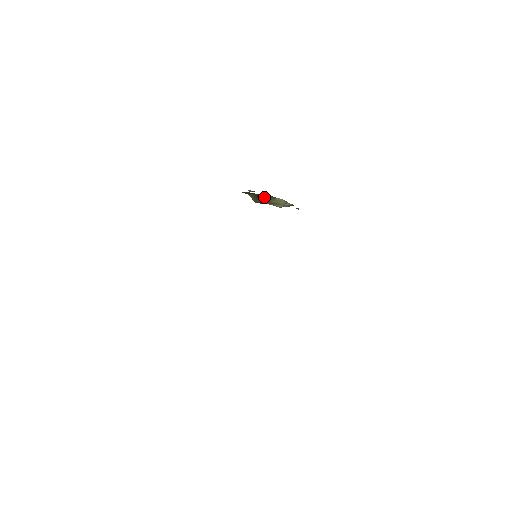
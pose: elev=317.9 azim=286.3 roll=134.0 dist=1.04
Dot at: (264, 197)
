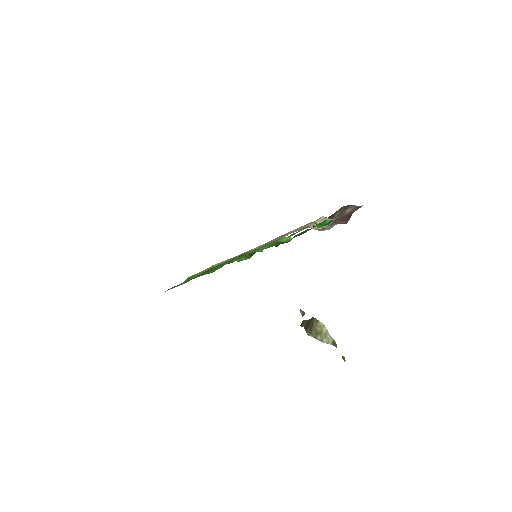
Dot at: (311, 322)
